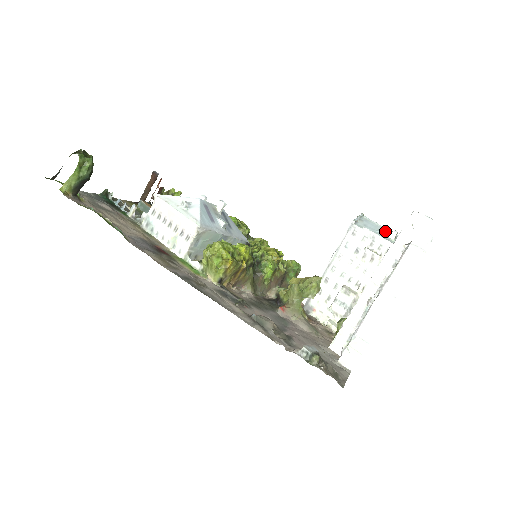
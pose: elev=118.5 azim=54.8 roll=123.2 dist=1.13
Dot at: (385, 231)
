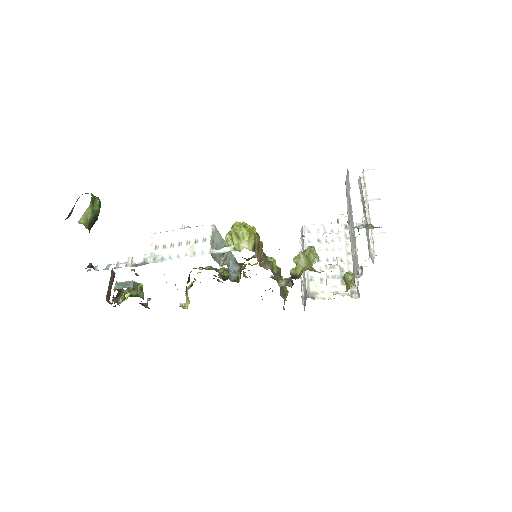
Dot at: occluded
